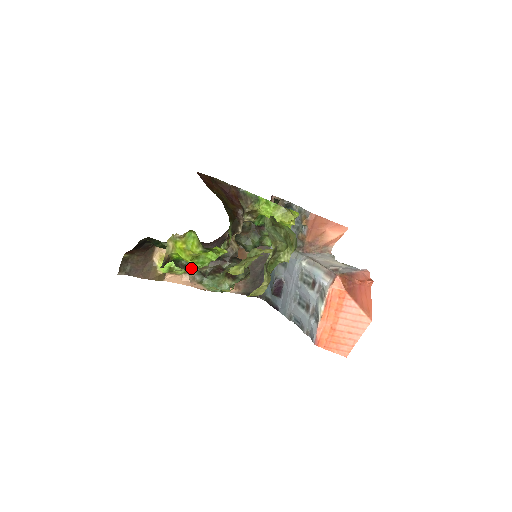
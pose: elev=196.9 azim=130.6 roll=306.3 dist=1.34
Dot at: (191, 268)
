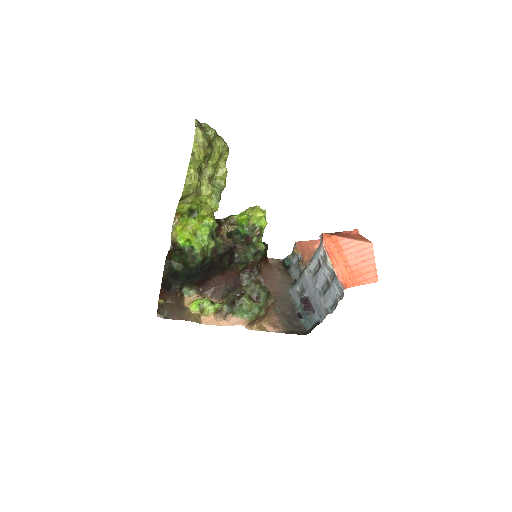
Dot at: (196, 248)
